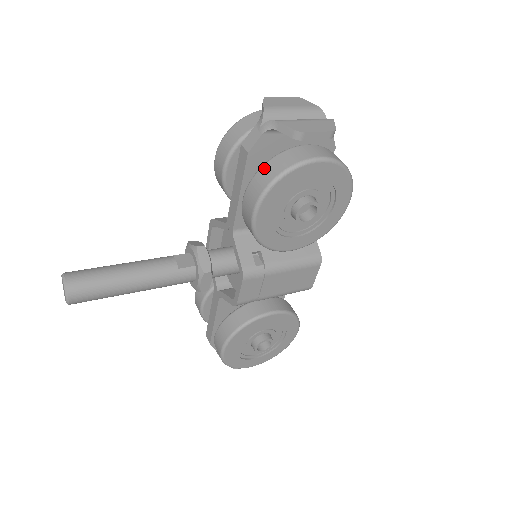
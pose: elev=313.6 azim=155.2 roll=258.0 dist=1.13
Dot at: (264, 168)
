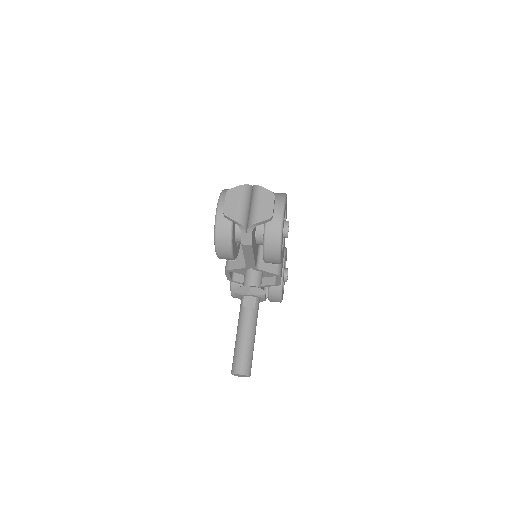
Dot at: (267, 243)
